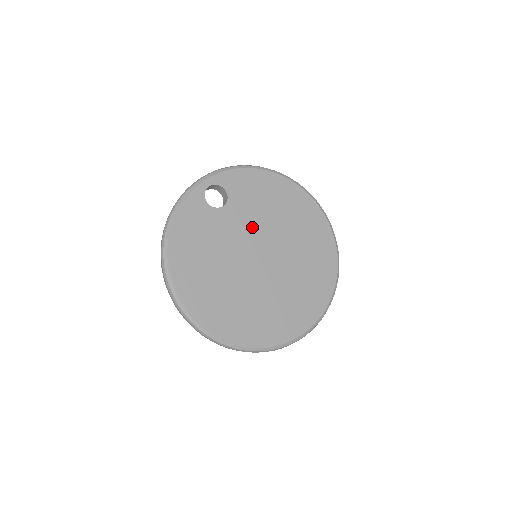
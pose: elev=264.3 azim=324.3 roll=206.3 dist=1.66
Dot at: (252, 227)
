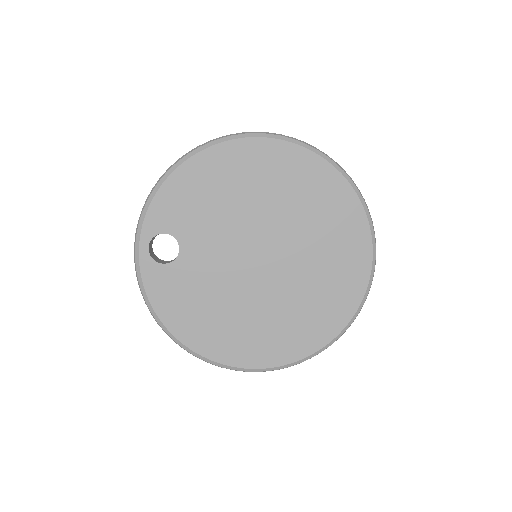
Dot at: (224, 239)
